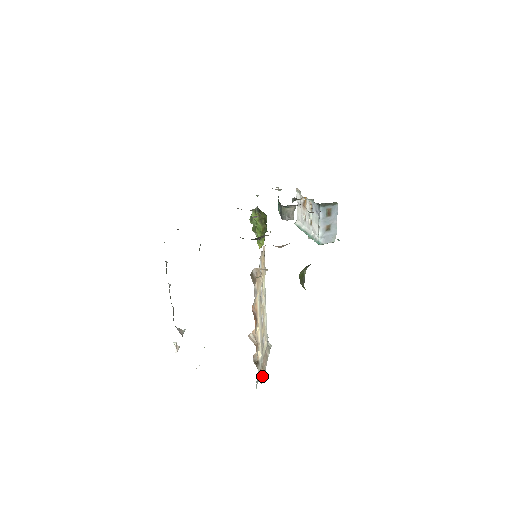
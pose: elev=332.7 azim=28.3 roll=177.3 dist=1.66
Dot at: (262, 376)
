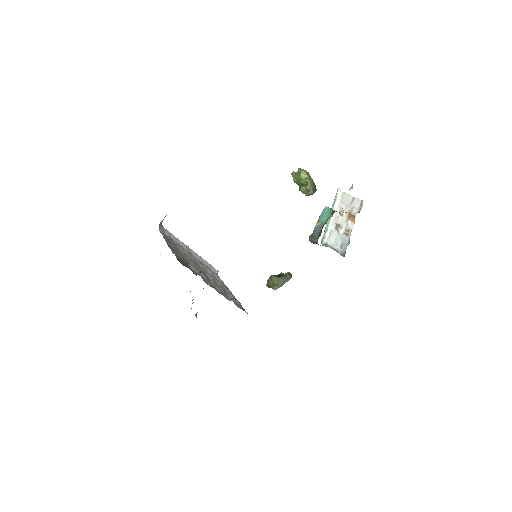
Dot at: occluded
